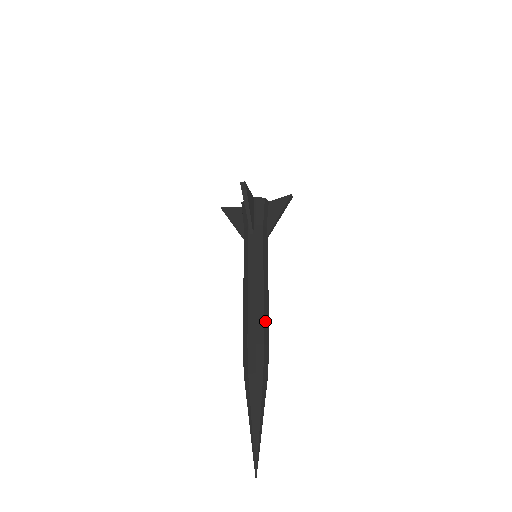
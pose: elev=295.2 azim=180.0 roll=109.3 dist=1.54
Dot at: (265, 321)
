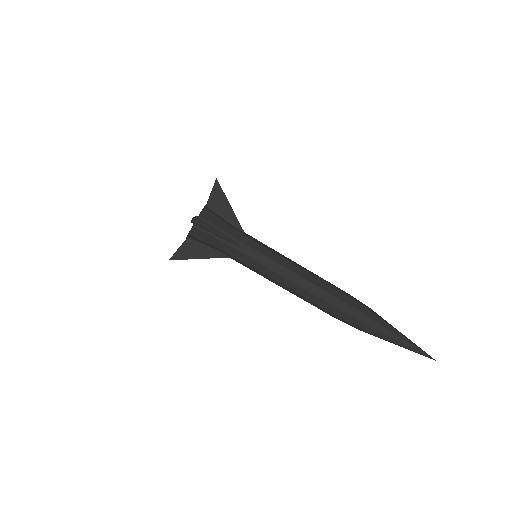
Dot at: (330, 285)
